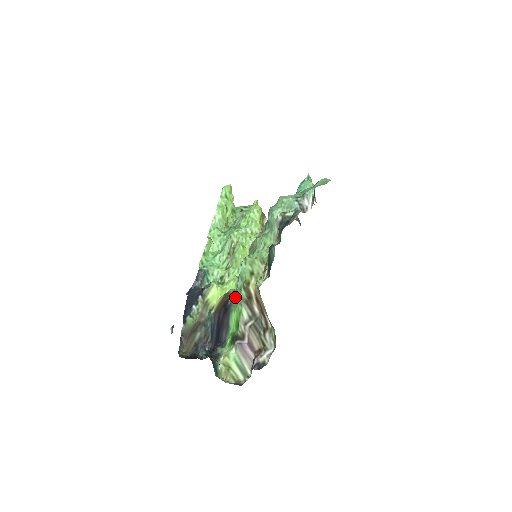
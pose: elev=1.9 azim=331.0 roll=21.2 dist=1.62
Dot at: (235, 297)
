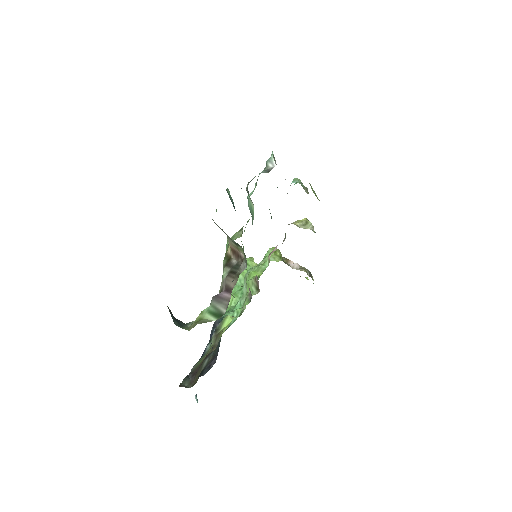
Dot at: occluded
